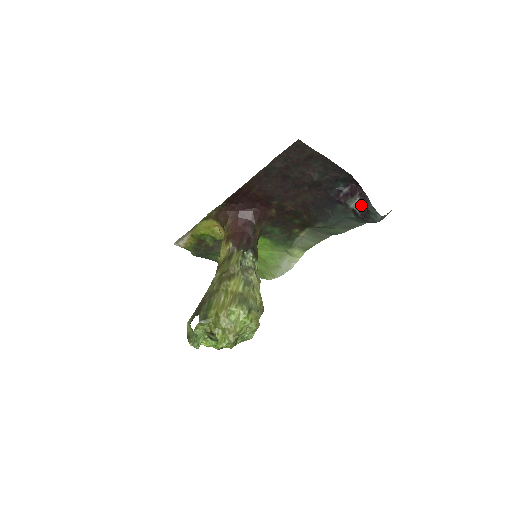
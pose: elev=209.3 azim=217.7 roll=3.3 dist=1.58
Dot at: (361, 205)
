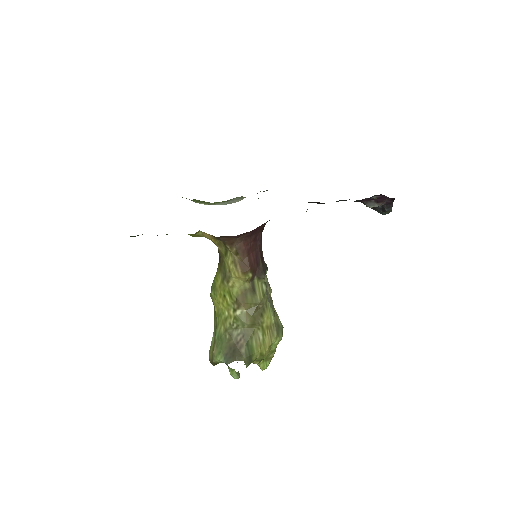
Dot at: occluded
